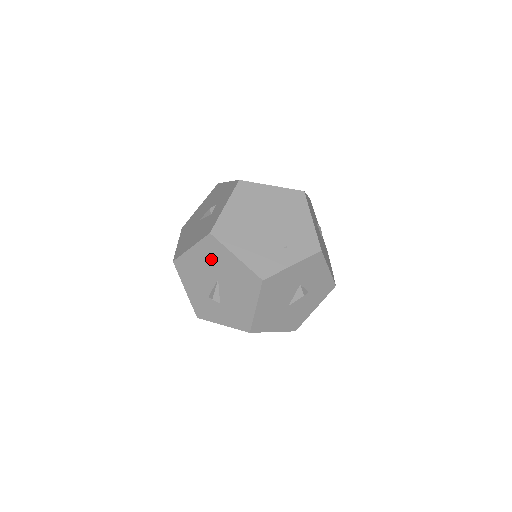
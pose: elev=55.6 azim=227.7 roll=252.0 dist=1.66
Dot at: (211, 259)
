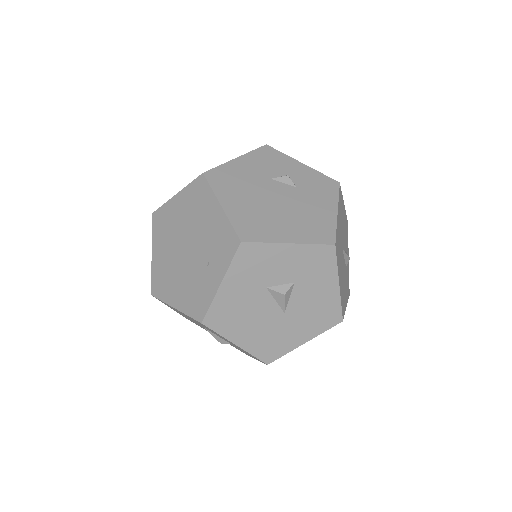
Dot at: occluded
